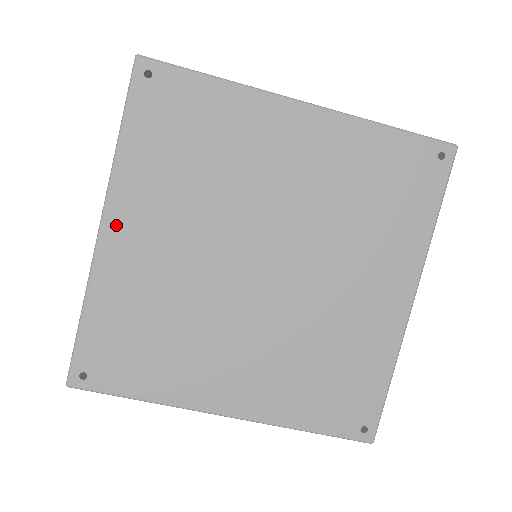
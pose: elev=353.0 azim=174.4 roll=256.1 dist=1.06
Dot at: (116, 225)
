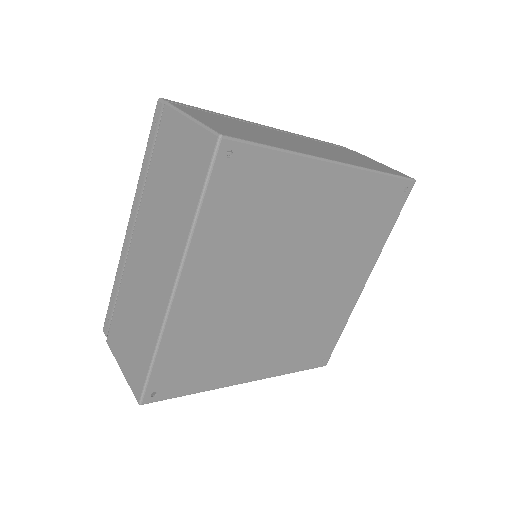
Dot at: (189, 284)
